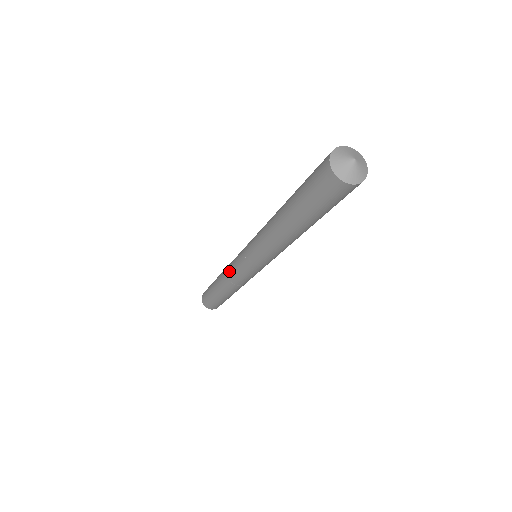
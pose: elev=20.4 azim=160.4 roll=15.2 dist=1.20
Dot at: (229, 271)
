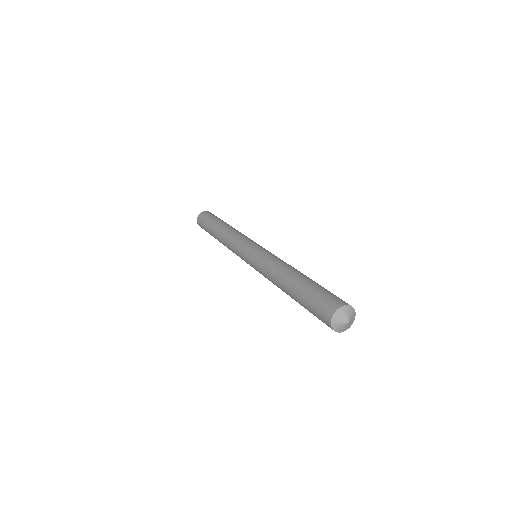
Dot at: (230, 246)
